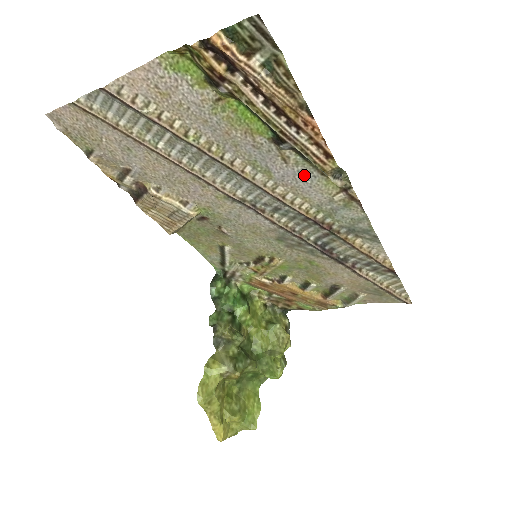
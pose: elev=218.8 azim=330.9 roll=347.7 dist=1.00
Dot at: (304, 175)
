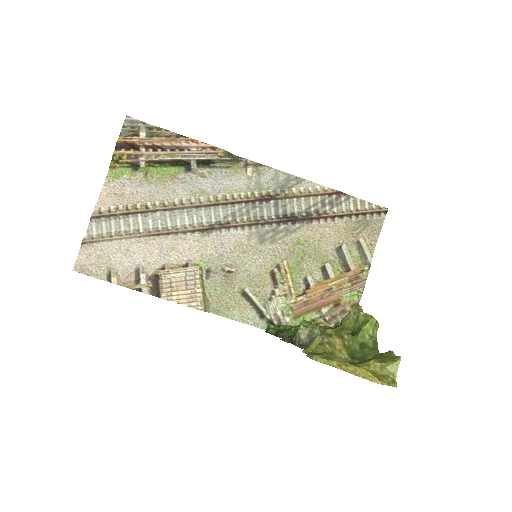
Dot at: (220, 177)
